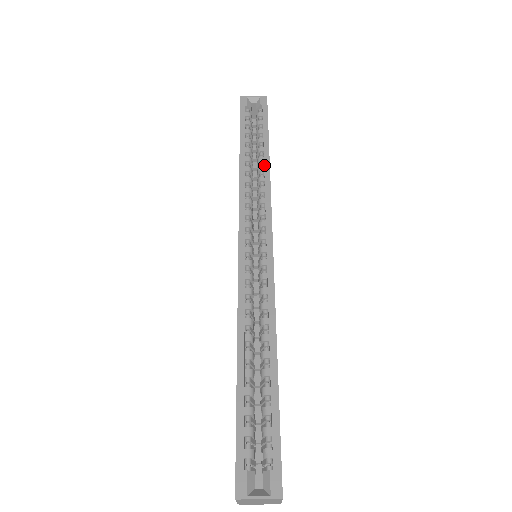
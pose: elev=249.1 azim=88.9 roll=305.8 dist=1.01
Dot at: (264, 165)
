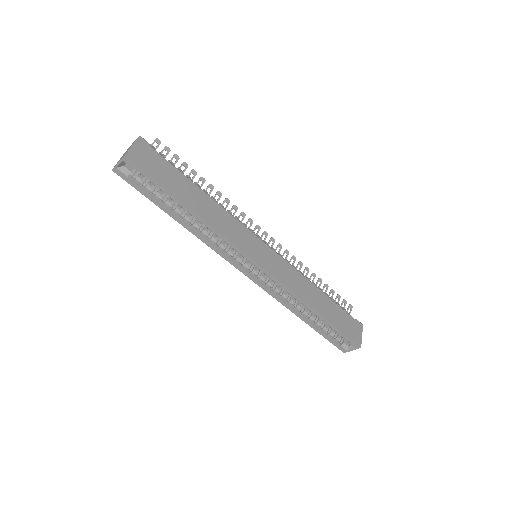
Dot at: (200, 221)
